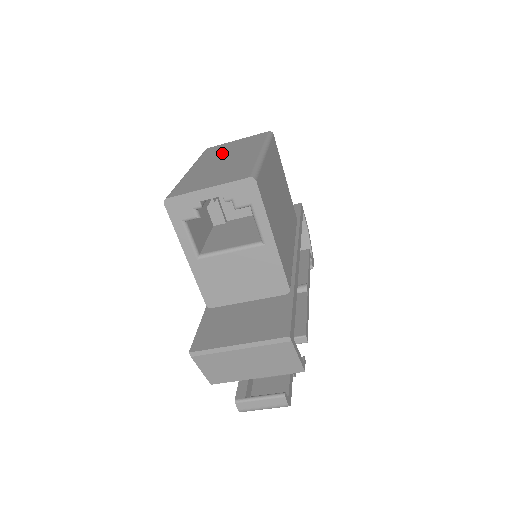
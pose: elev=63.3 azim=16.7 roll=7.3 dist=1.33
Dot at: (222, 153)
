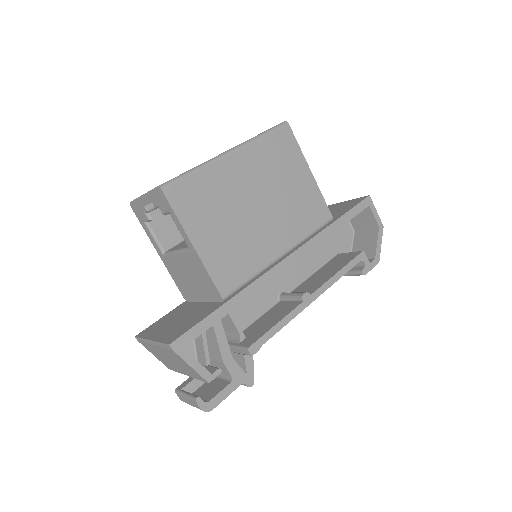
Dot at: occluded
